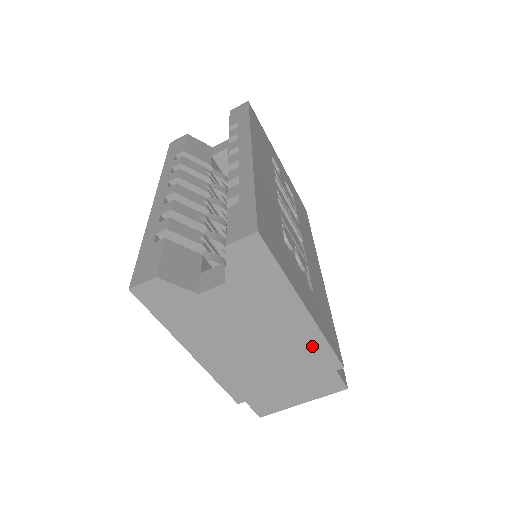
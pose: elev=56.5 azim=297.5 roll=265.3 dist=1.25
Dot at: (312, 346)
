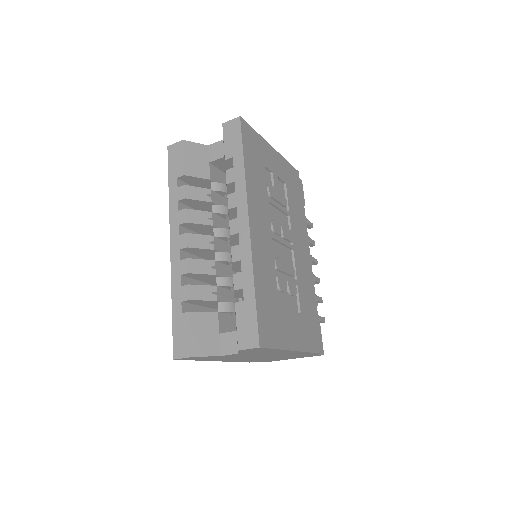
Dot at: occluded
